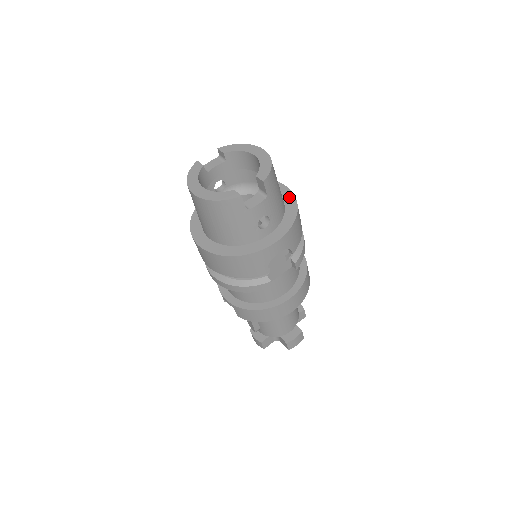
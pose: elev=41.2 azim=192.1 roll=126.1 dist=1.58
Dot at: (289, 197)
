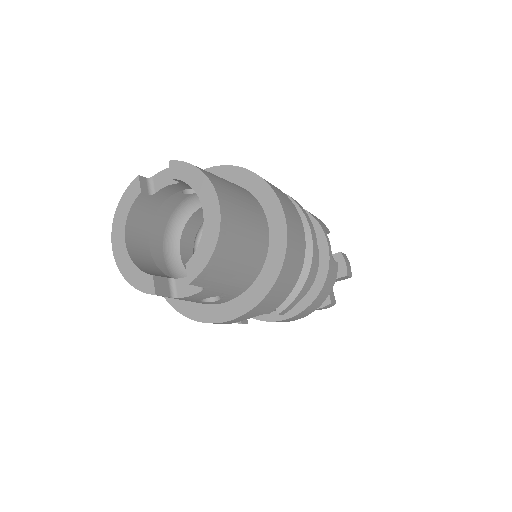
Dot at: (278, 245)
